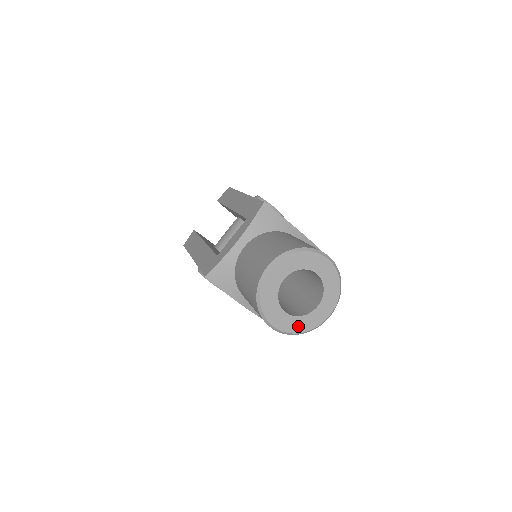
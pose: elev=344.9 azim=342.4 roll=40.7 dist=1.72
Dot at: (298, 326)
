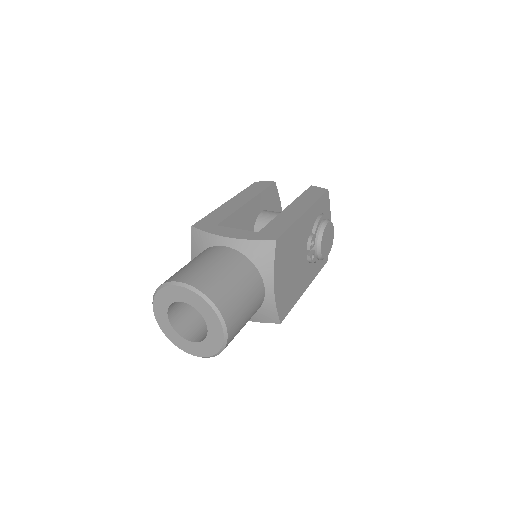
Dot at: (169, 332)
